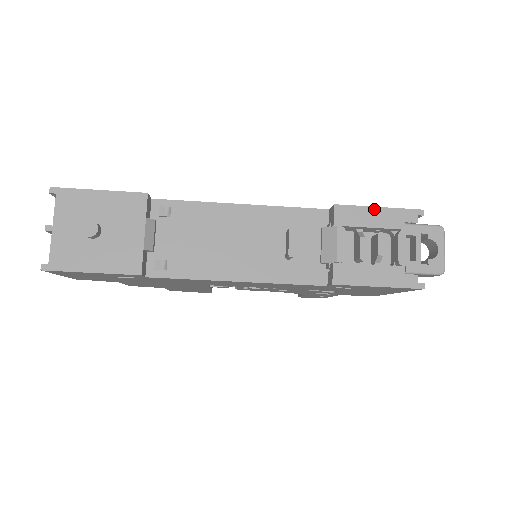
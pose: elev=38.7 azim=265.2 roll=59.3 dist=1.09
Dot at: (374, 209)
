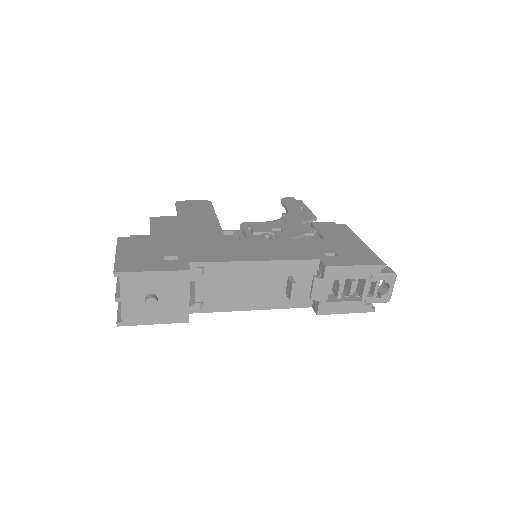
Dot at: (353, 267)
